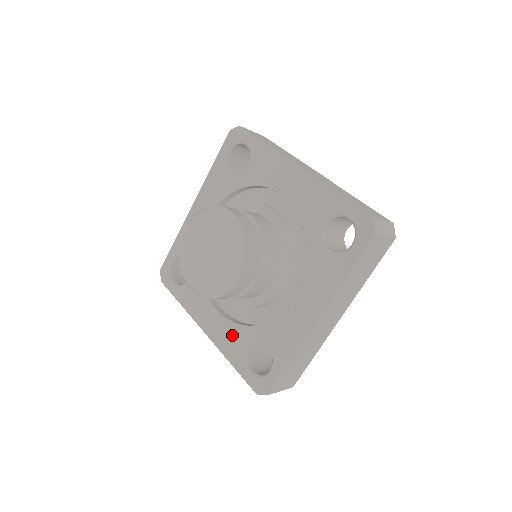
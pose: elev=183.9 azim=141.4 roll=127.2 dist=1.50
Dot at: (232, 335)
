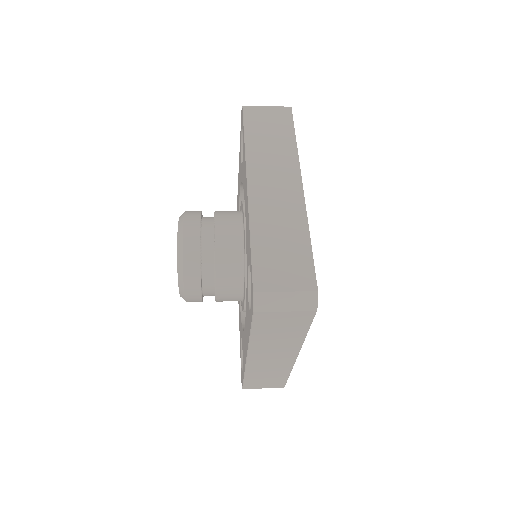
Dot at: (240, 320)
